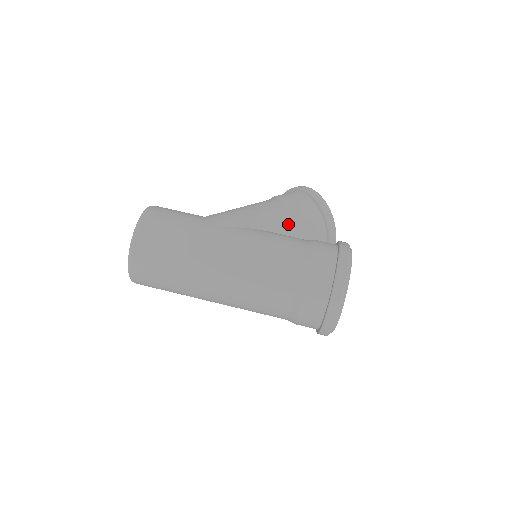
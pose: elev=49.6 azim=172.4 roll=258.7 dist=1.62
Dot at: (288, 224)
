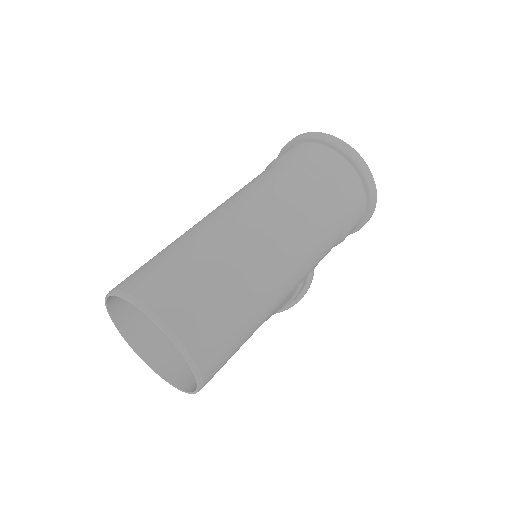
Dot at: occluded
